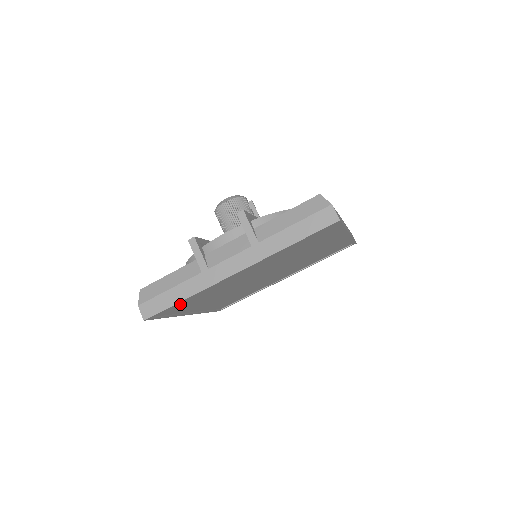
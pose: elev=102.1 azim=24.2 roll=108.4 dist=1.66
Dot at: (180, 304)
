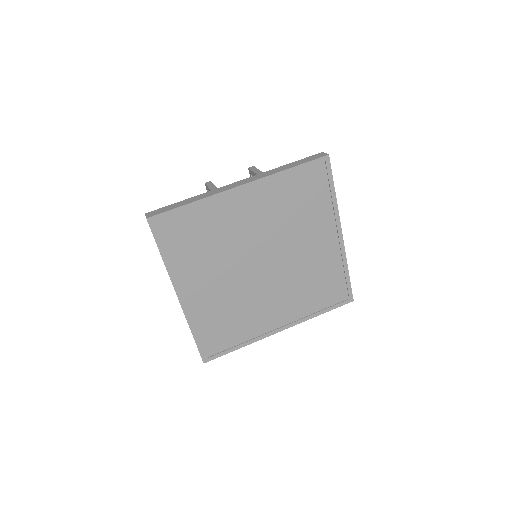
Dot at: (183, 223)
